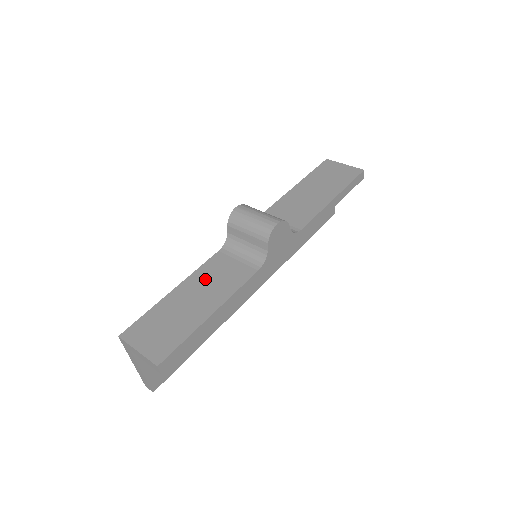
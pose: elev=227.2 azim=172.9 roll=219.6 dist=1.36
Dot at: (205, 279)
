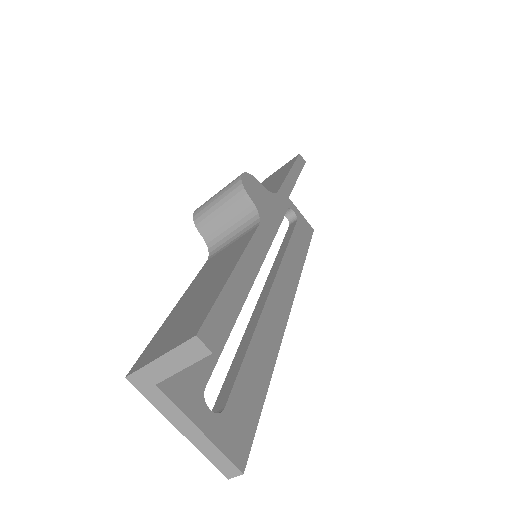
Dot at: (206, 273)
